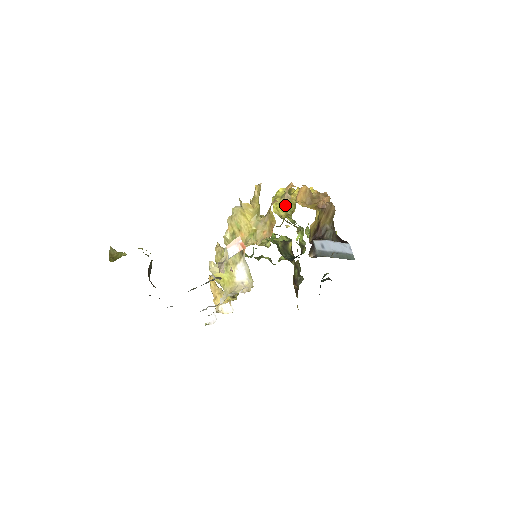
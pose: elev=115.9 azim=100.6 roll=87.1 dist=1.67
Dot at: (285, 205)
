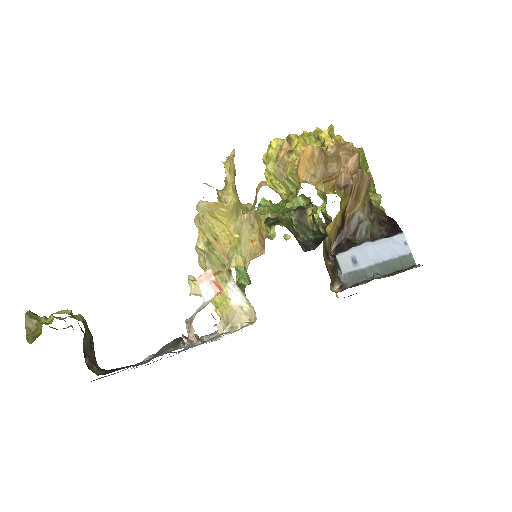
Dot at: occluded
